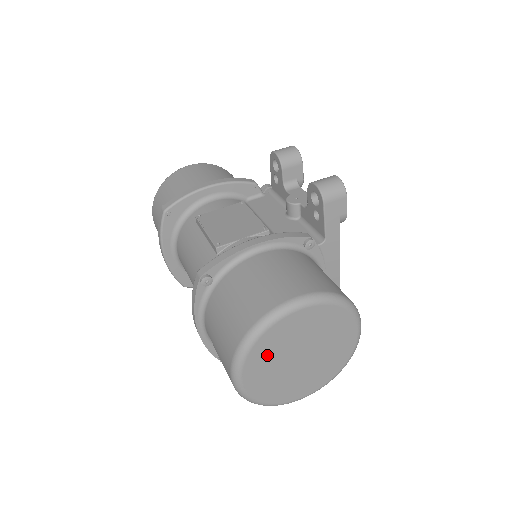
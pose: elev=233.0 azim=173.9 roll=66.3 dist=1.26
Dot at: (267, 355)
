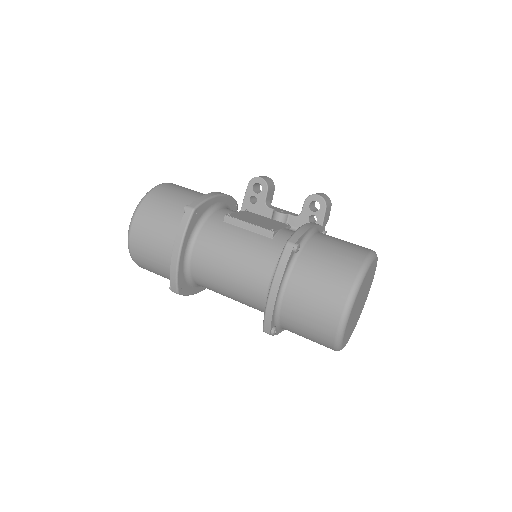
Dot at: (360, 294)
